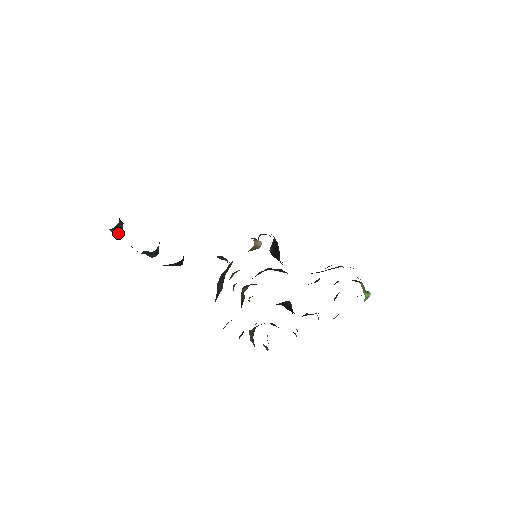
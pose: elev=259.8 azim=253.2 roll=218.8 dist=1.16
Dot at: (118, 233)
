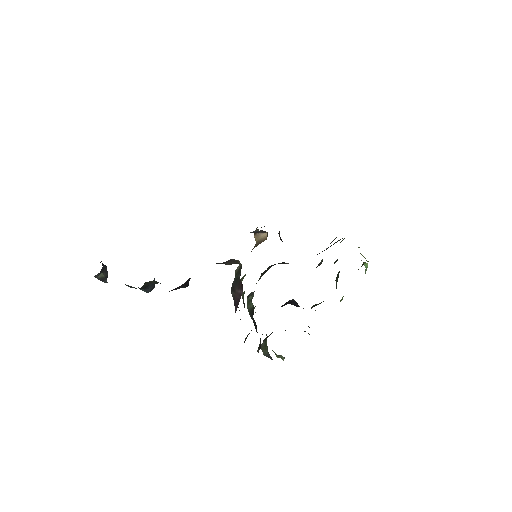
Dot at: (103, 279)
